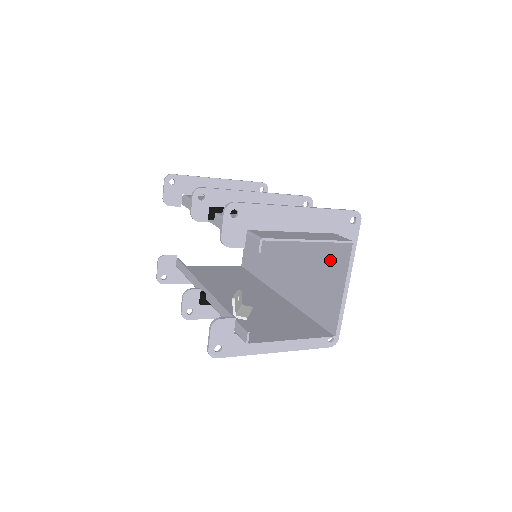
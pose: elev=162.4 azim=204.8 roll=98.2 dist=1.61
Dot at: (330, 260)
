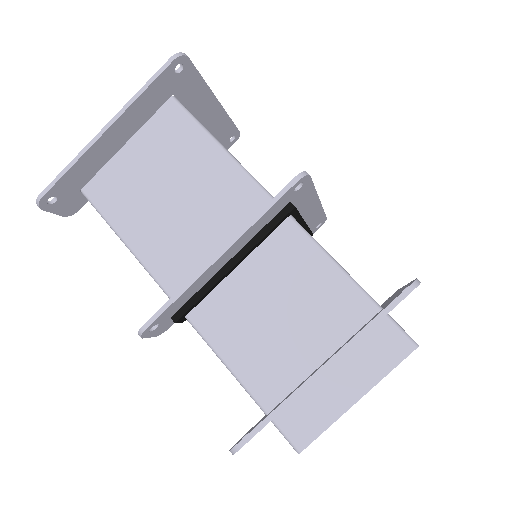
Dot at: occluded
